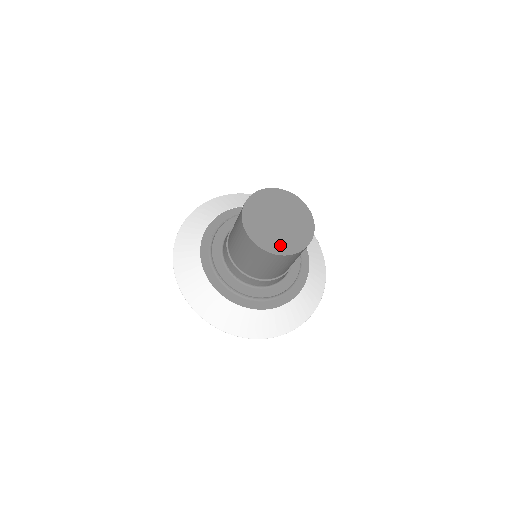
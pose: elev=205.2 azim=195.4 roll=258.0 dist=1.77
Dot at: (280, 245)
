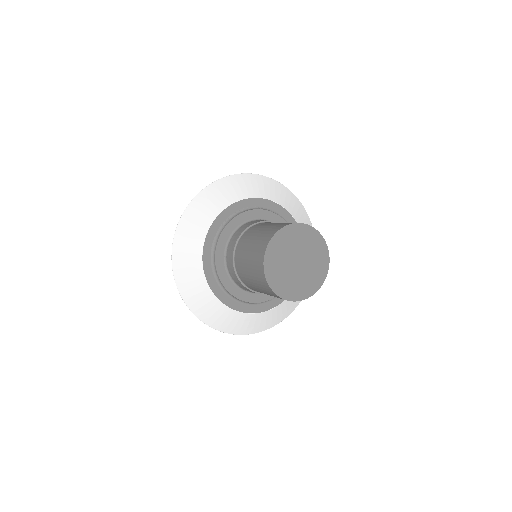
Dot at: (309, 286)
